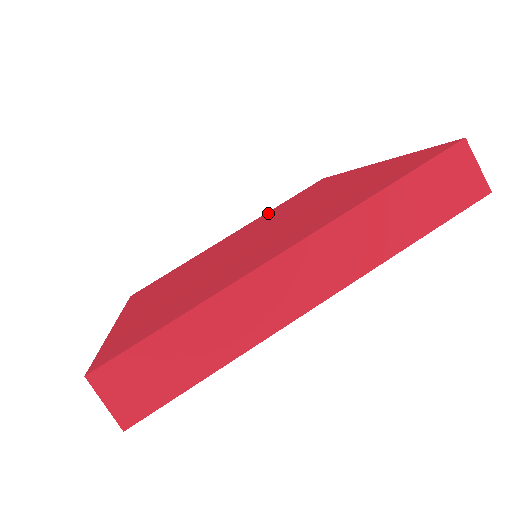
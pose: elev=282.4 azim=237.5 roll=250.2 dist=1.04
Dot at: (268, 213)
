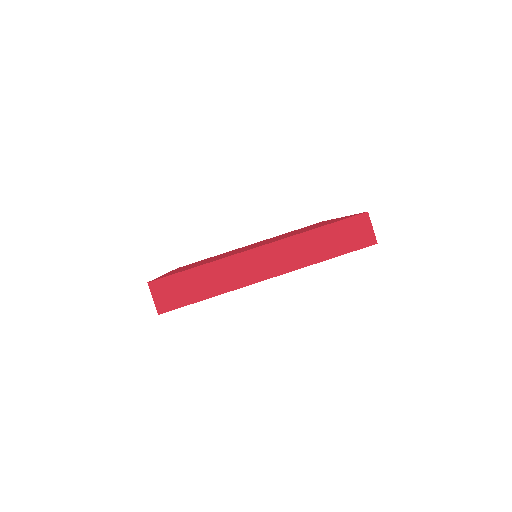
Dot at: occluded
